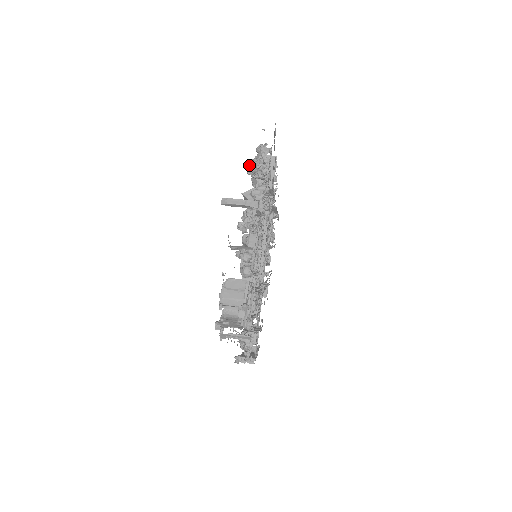
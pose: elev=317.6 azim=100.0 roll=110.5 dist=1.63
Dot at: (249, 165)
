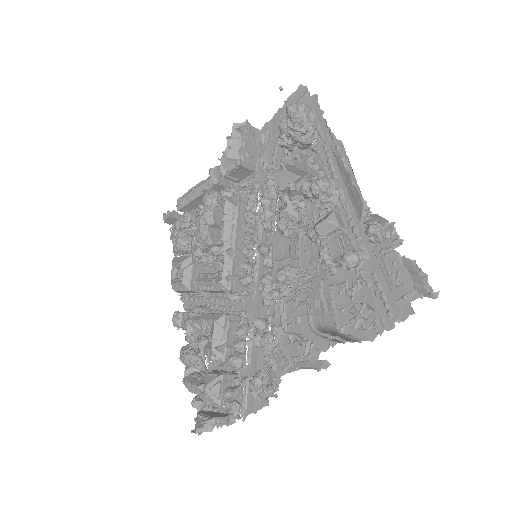
Dot at: (296, 123)
